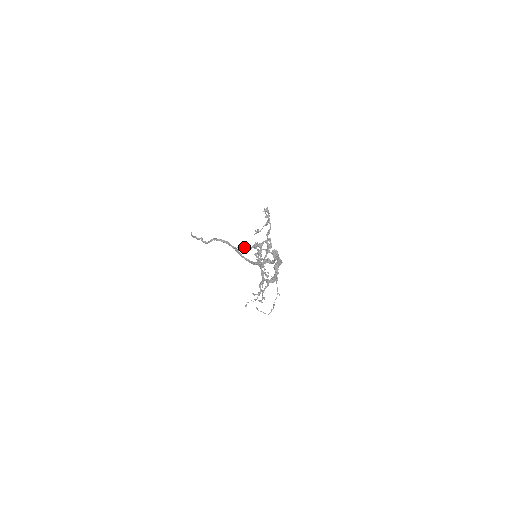
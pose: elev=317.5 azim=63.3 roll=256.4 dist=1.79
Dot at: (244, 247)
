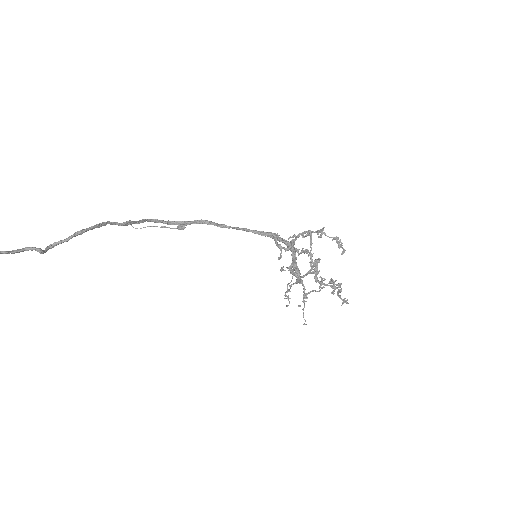
Dot at: occluded
